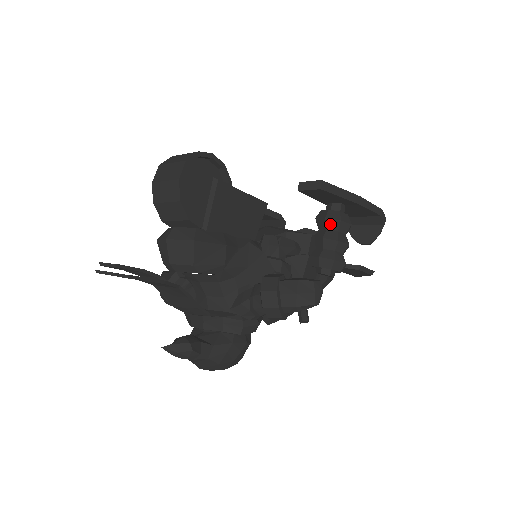
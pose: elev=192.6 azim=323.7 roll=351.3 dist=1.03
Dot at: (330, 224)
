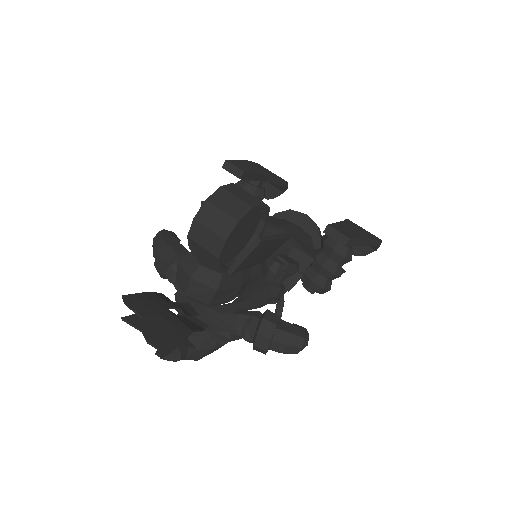
Dot at: (334, 256)
